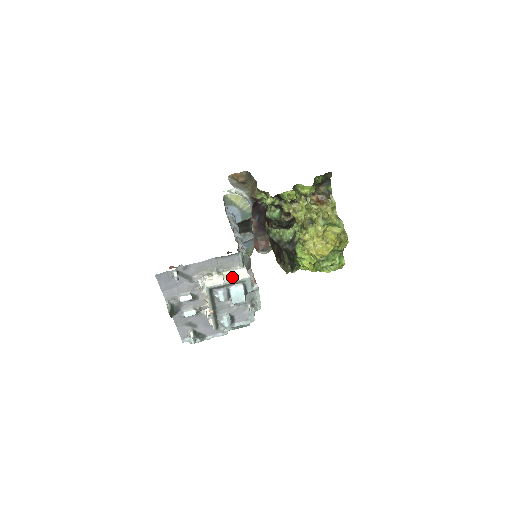
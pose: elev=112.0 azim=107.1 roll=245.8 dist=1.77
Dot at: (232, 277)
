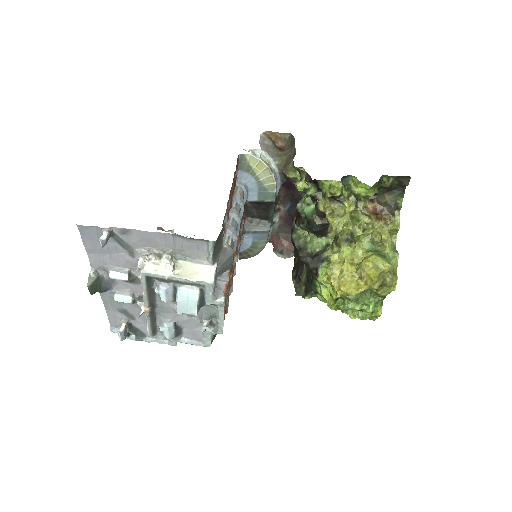
Dot at: (188, 272)
